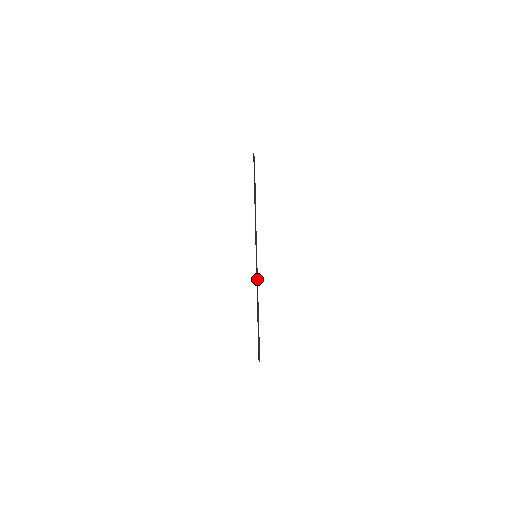
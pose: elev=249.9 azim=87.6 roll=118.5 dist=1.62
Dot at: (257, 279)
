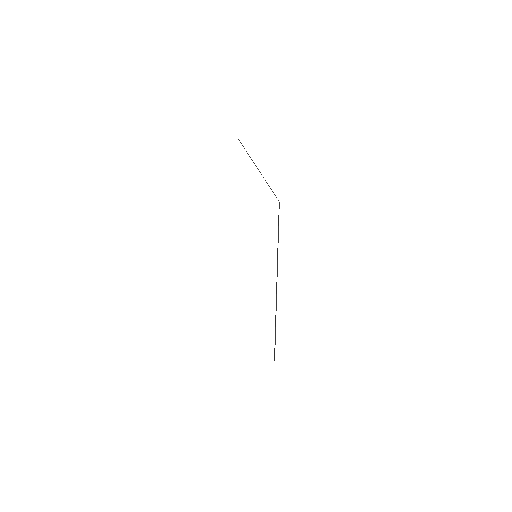
Dot at: (277, 259)
